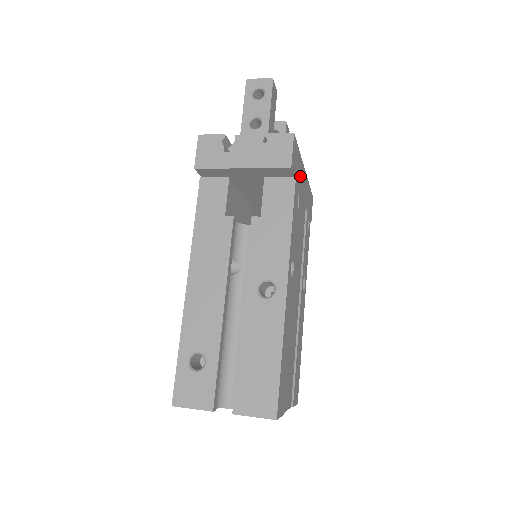
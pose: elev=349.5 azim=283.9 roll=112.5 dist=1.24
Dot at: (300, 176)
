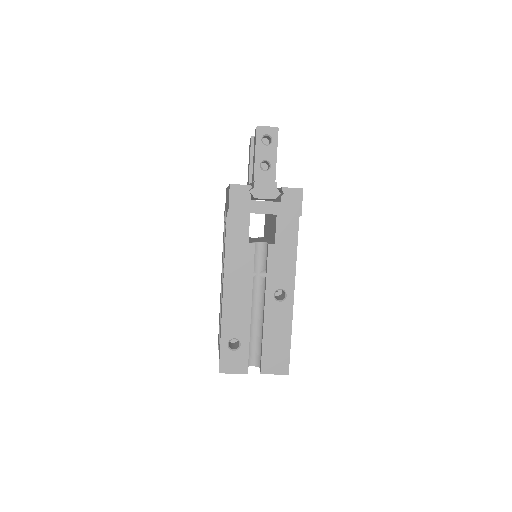
Dot at: occluded
